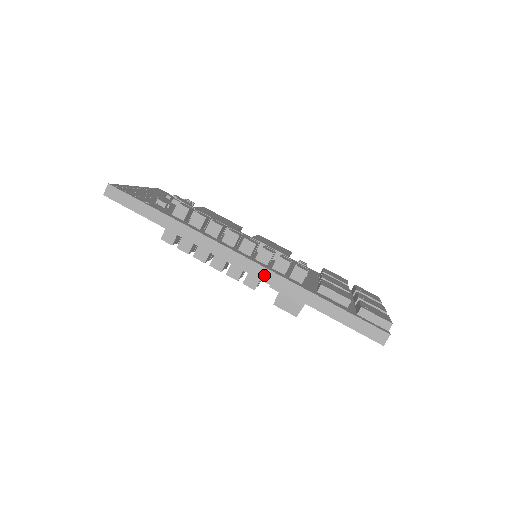
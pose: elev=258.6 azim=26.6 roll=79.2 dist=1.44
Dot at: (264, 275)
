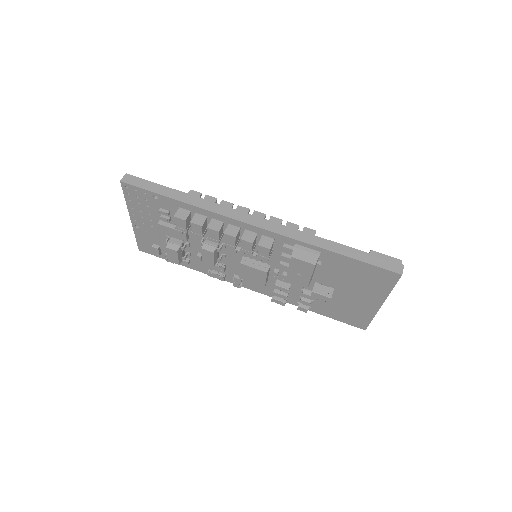
Dot at: (279, 229)
